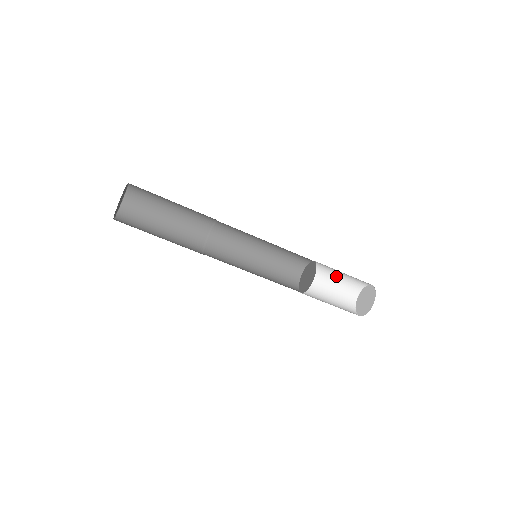
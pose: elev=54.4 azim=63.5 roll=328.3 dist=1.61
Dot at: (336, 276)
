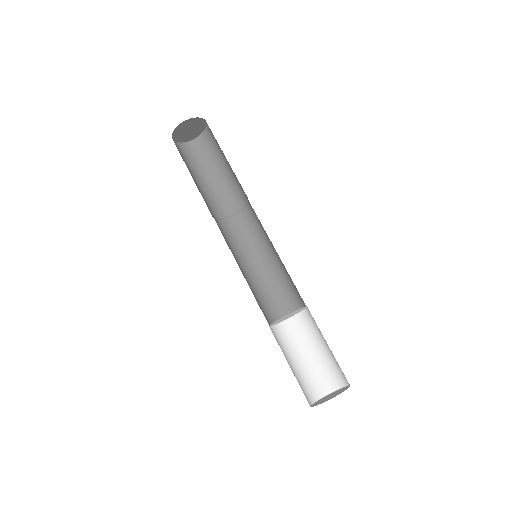
Dot at: (313, 353)
